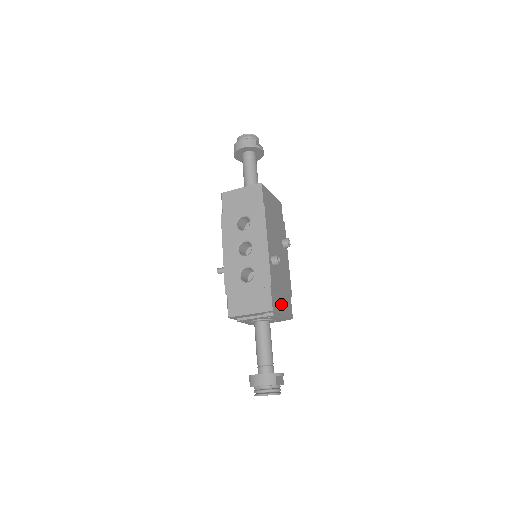
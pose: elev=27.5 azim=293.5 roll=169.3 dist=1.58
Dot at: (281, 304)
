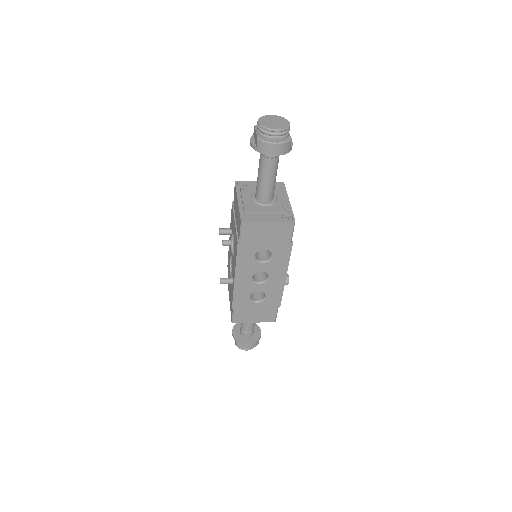
Dot at: occluded
